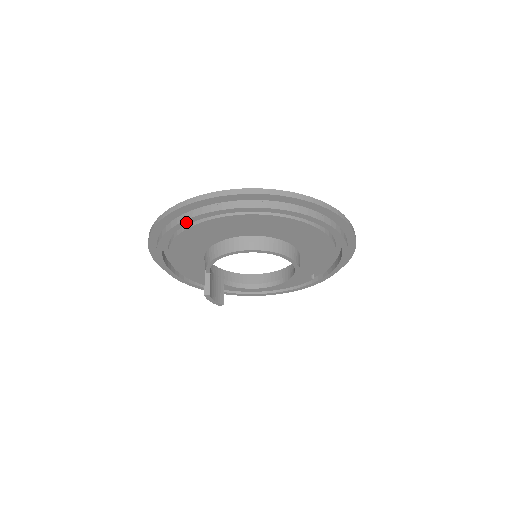
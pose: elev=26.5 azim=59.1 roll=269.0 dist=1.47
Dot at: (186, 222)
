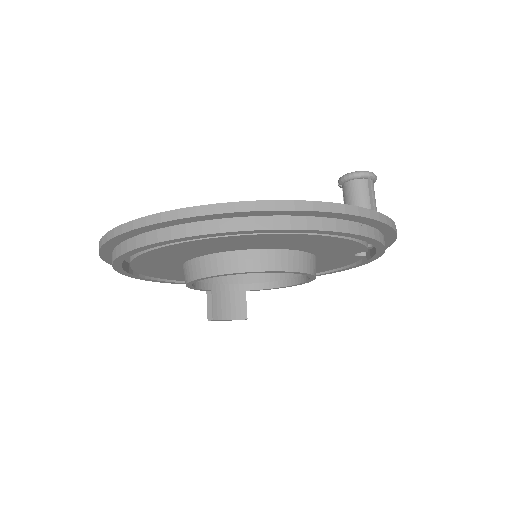
Dot at: (117, 266)
